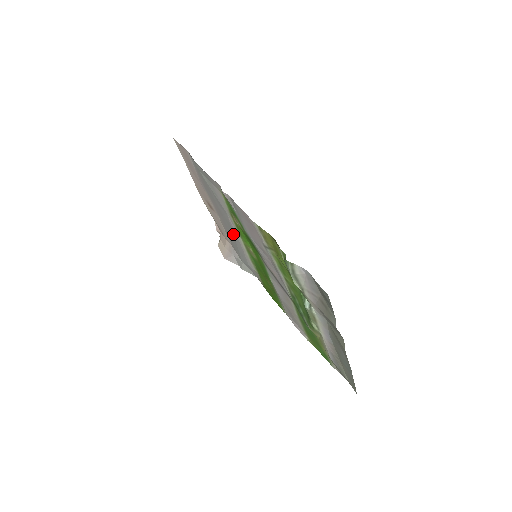
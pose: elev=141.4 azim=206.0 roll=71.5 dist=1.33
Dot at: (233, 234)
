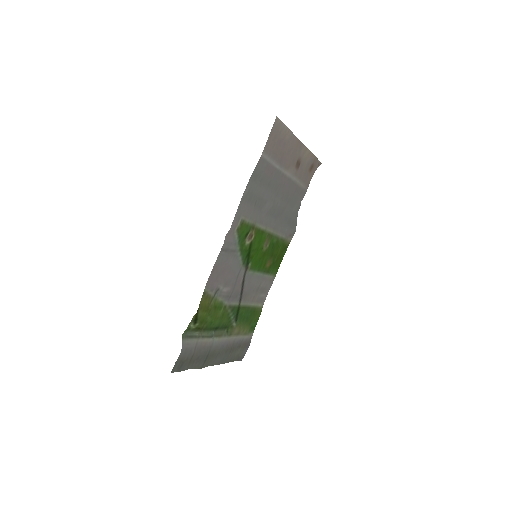
Dot at: (274, 215)
